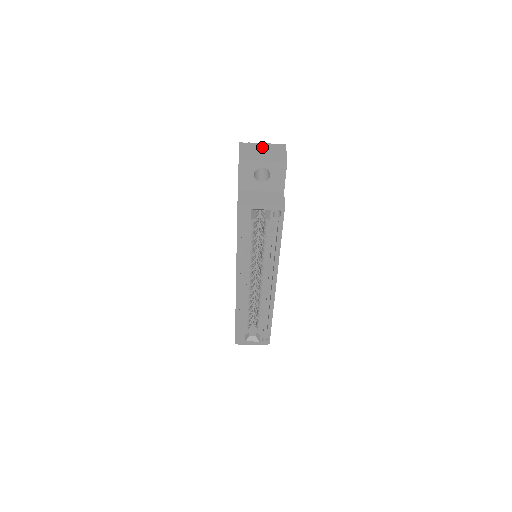
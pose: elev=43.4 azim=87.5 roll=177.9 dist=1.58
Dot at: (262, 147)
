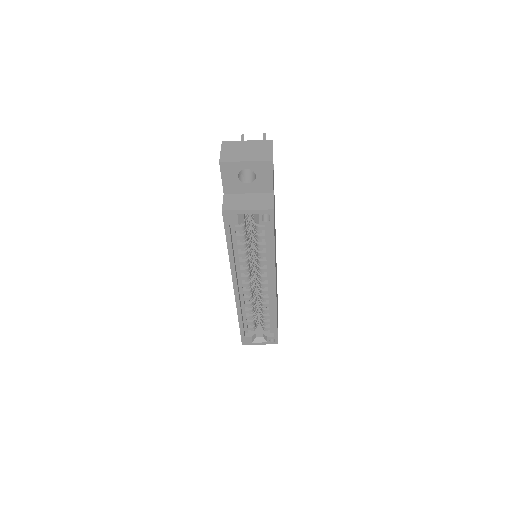
Dot at: (246, 145)
